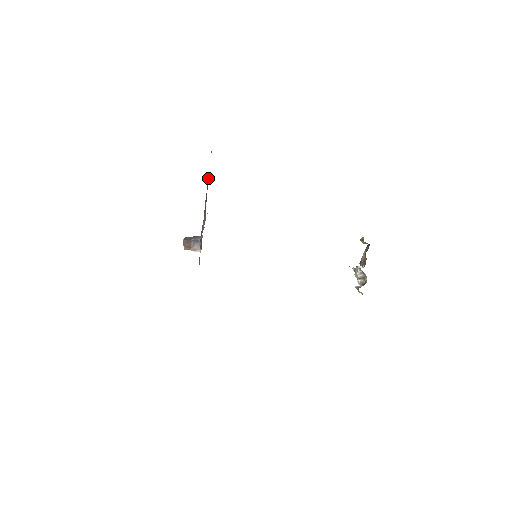
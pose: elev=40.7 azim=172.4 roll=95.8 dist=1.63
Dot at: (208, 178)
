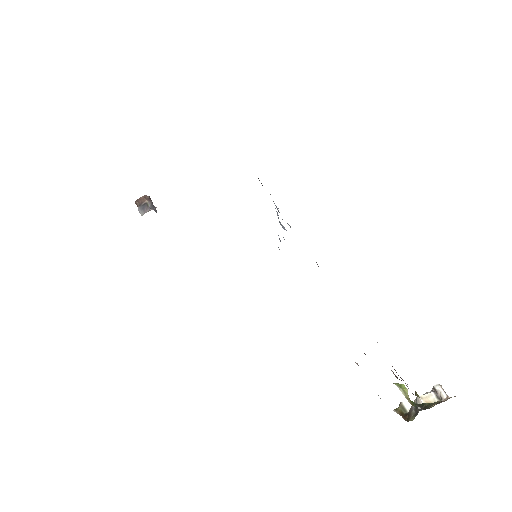
Dot at: occluded
